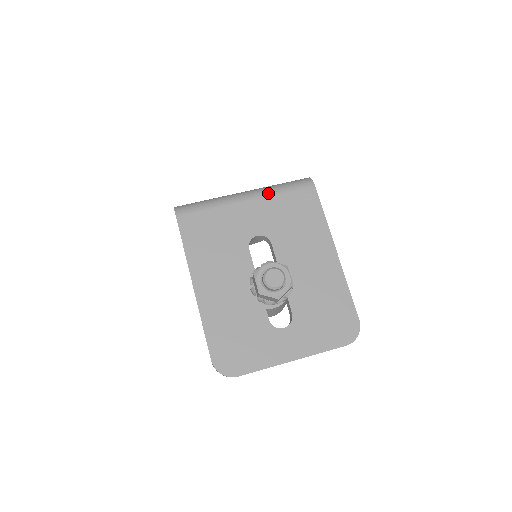
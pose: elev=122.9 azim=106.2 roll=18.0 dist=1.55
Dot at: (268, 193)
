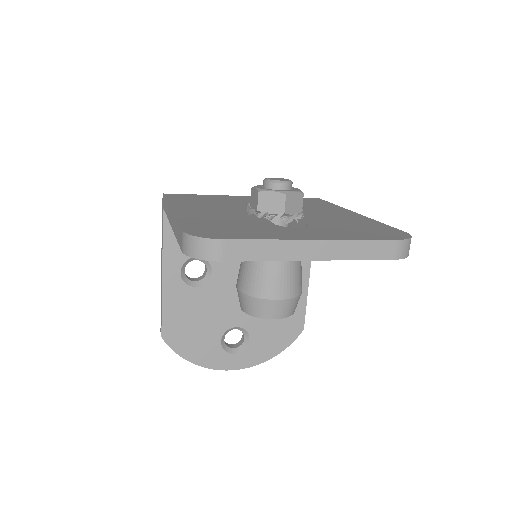
Dot at: occluded
